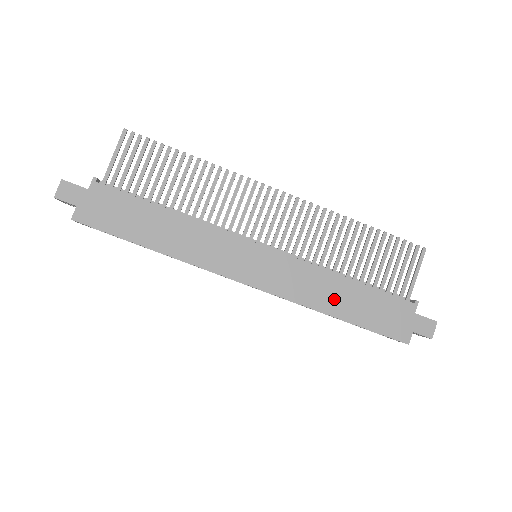
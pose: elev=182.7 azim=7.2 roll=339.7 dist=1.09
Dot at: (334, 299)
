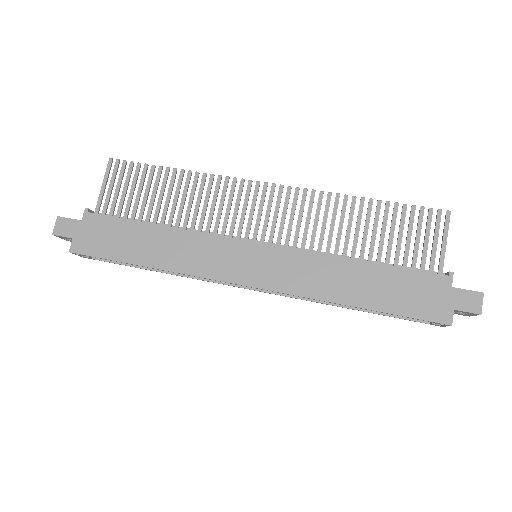
Dot at: (348, 286)
